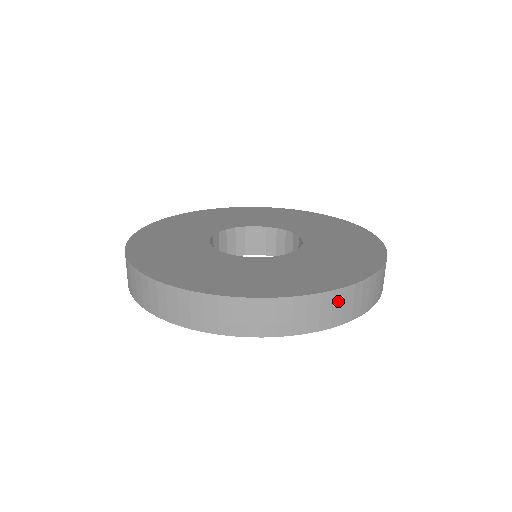
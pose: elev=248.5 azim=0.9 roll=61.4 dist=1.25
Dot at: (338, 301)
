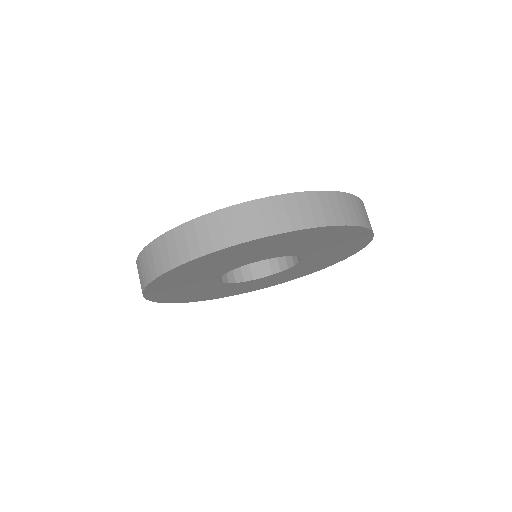
Dot at: (314, 203)
